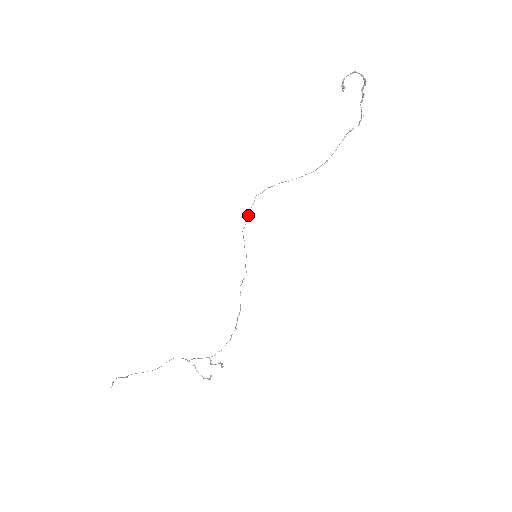
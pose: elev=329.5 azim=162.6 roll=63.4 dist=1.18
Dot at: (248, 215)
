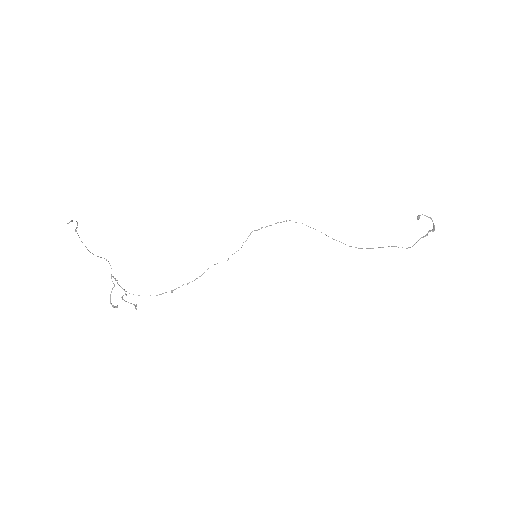
Dot at: occluded
